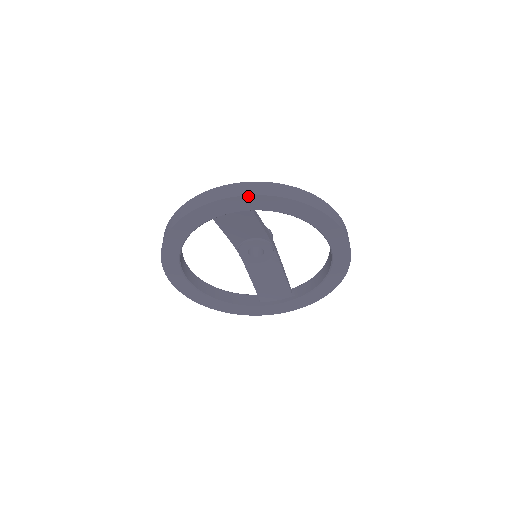
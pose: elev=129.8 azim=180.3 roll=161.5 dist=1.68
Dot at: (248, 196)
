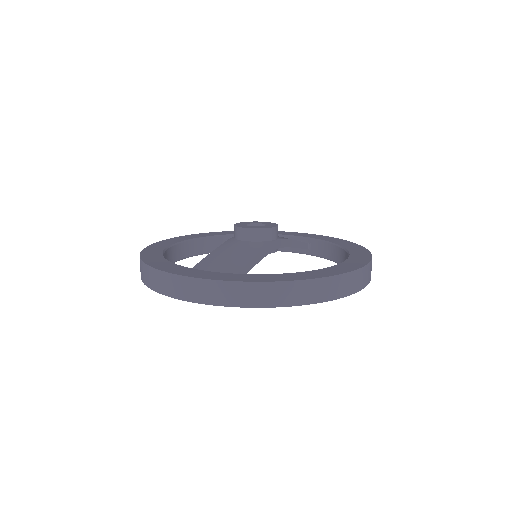
Dot at: (222, 305)
